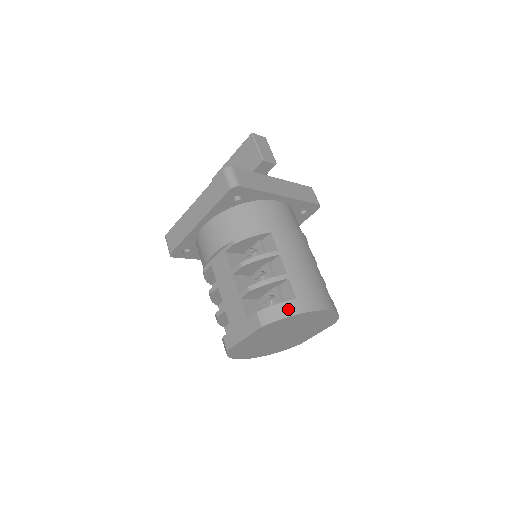
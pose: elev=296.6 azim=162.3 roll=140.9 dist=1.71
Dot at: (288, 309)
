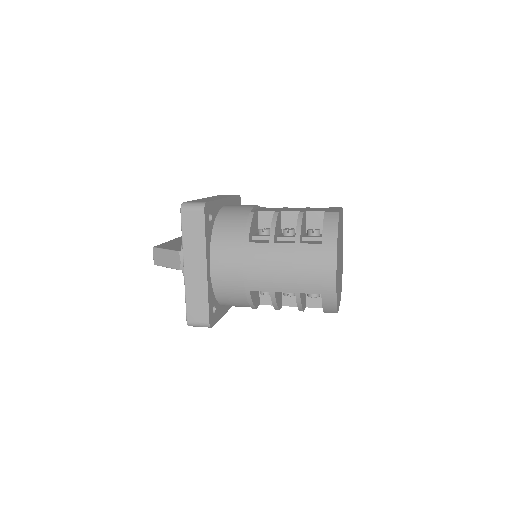
Dot at: occluded
